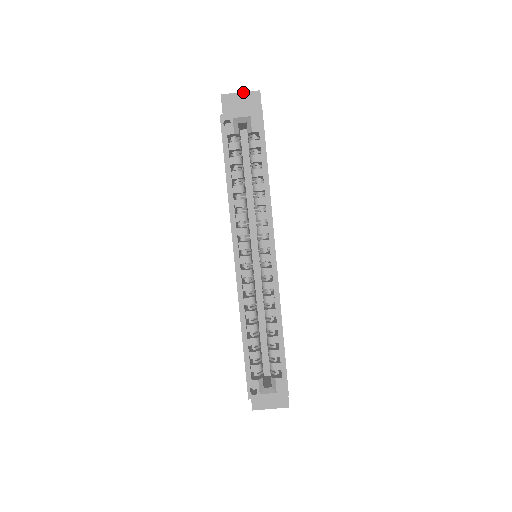
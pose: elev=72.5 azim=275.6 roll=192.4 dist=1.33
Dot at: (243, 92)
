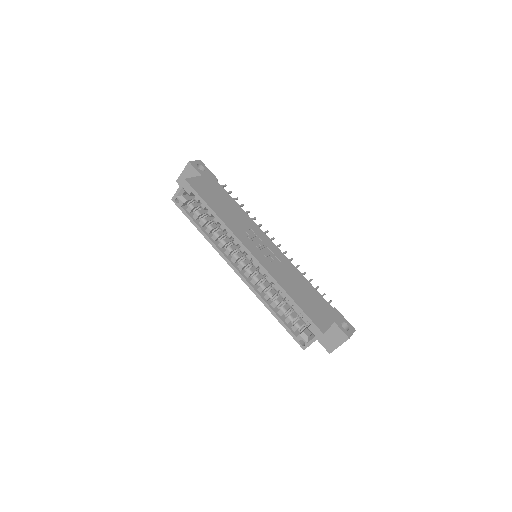
Dot at: (183, 170)
